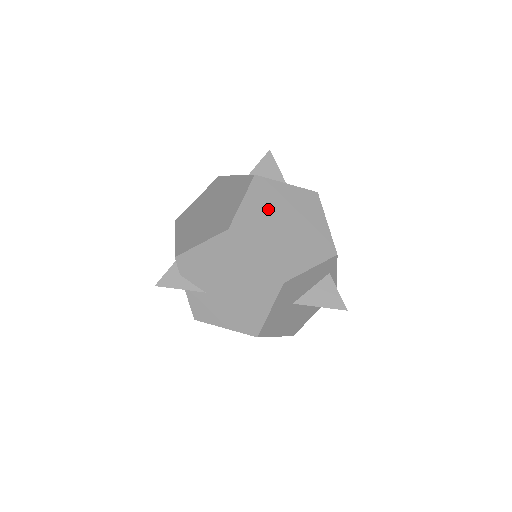
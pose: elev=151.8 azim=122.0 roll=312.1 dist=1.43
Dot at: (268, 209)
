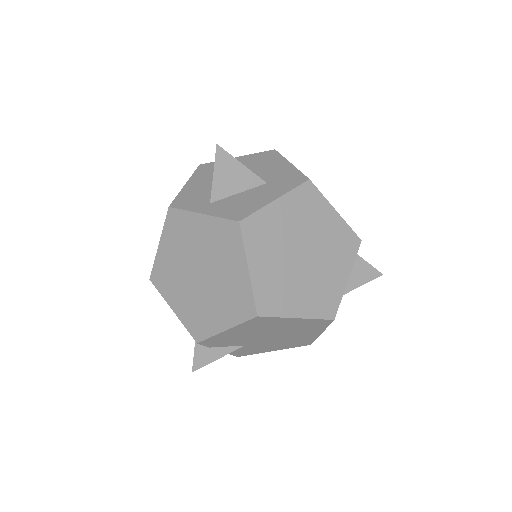
Dot at: (277, 253)
